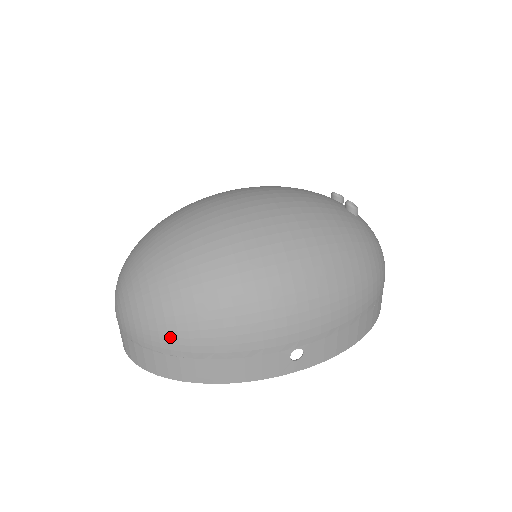
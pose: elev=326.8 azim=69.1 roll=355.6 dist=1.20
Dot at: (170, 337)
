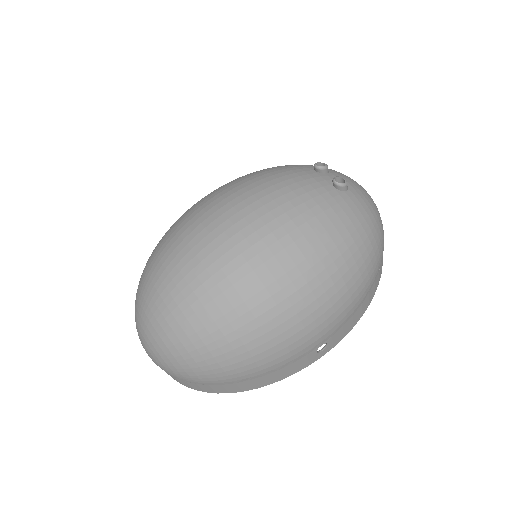
Dot at: (209, 378)
